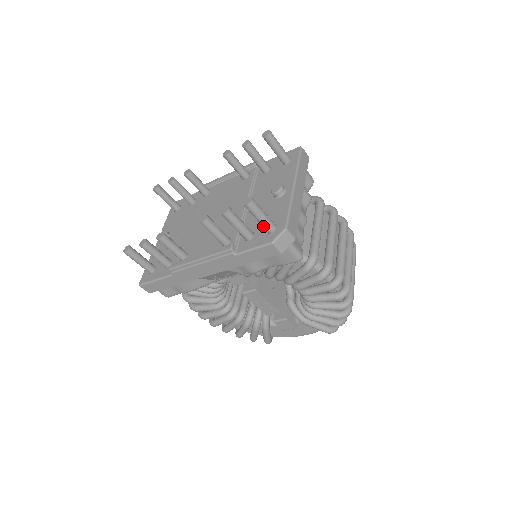
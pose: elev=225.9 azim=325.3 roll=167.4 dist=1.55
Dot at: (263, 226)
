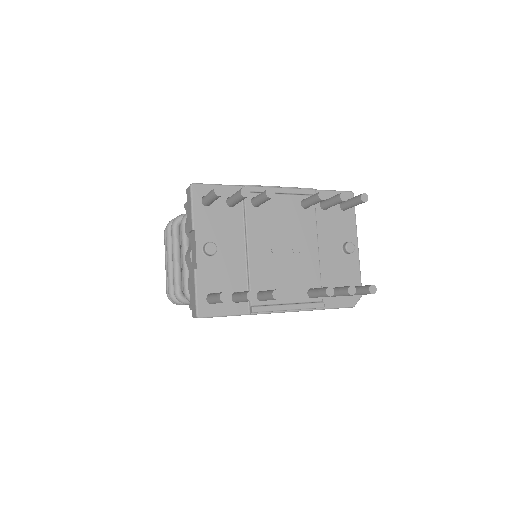
Dot at: occluded
